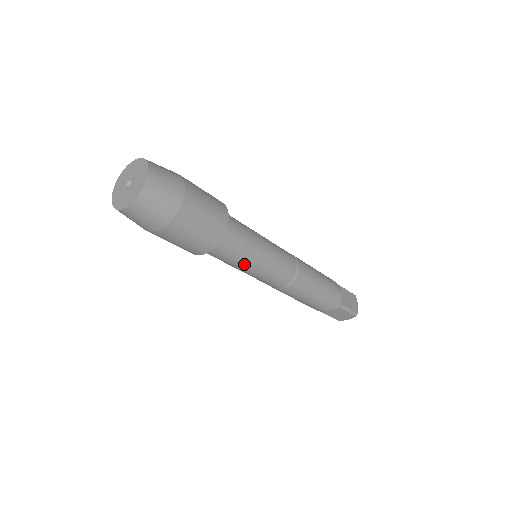
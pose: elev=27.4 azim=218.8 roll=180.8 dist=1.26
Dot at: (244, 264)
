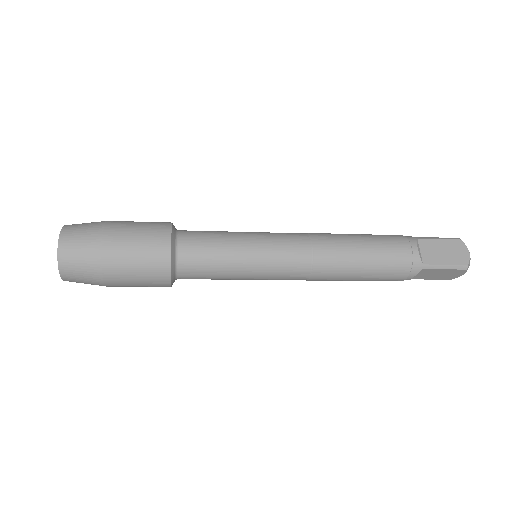
Dot at: (230, 275)
